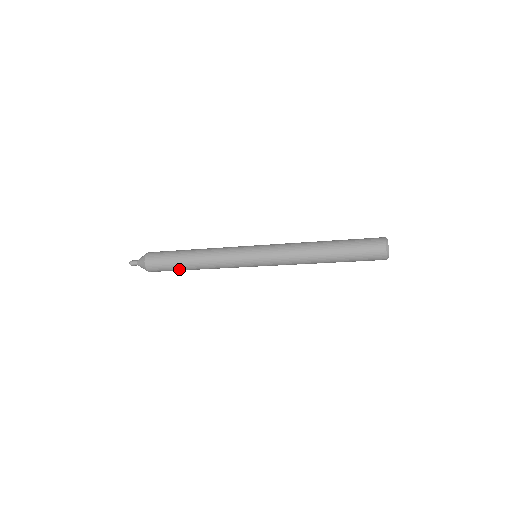
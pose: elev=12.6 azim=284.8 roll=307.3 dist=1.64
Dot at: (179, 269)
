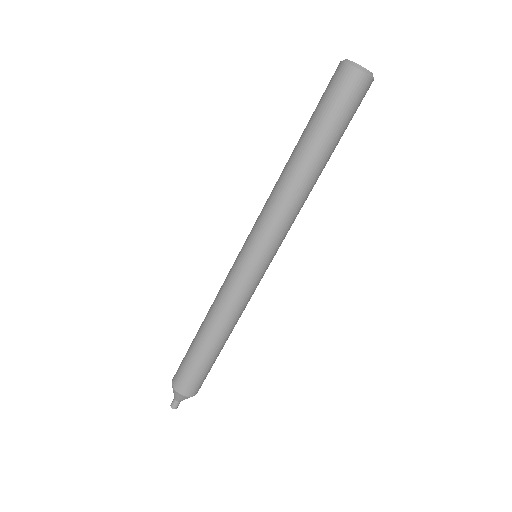
Dot at: (212, 360)
